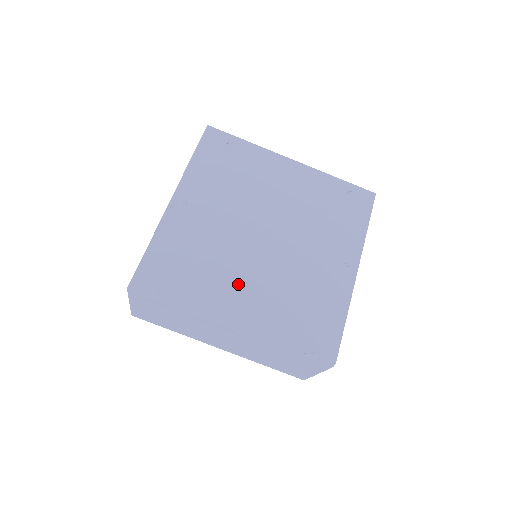
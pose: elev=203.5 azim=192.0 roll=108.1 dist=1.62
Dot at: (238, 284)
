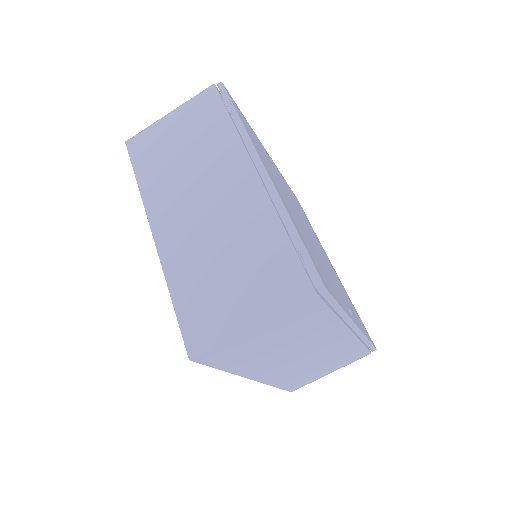
Dot at: (279, 186)
